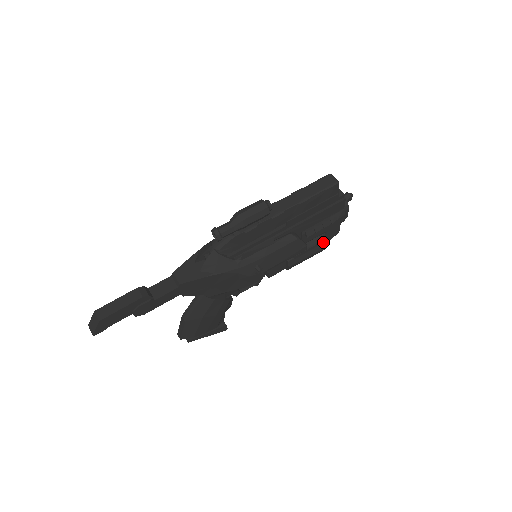
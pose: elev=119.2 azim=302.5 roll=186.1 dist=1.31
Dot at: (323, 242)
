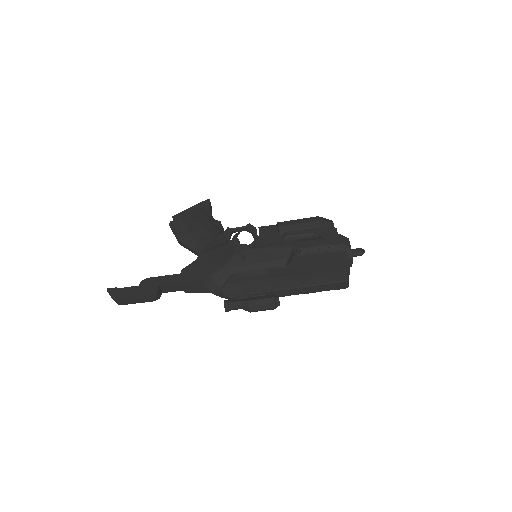
Dot at: occluded
